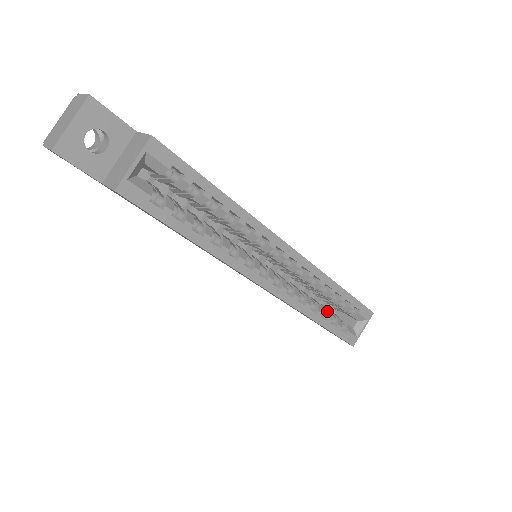
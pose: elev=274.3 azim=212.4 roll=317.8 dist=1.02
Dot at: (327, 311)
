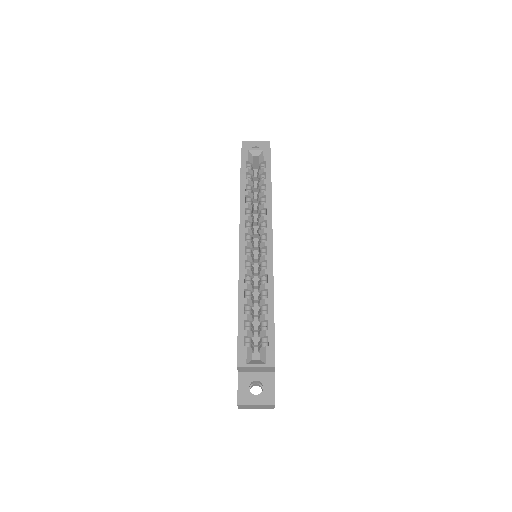
Dot at: (251, 315)
